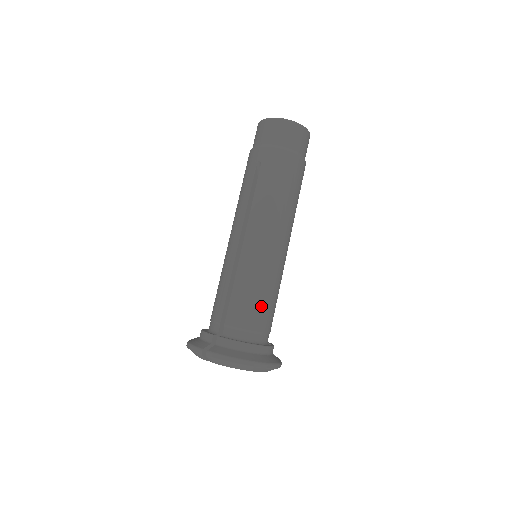
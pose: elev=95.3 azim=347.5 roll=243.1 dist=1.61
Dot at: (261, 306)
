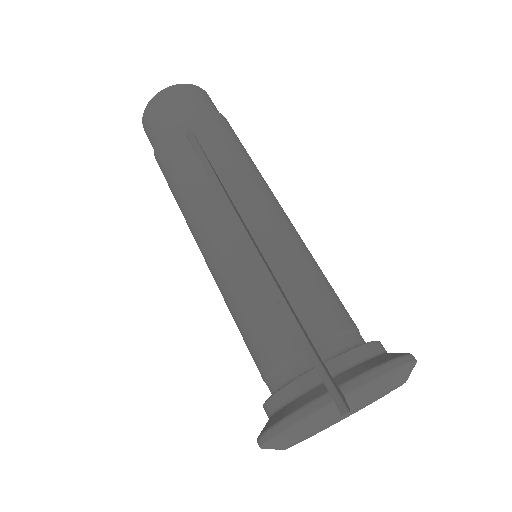
Dot at: (331, 292)
